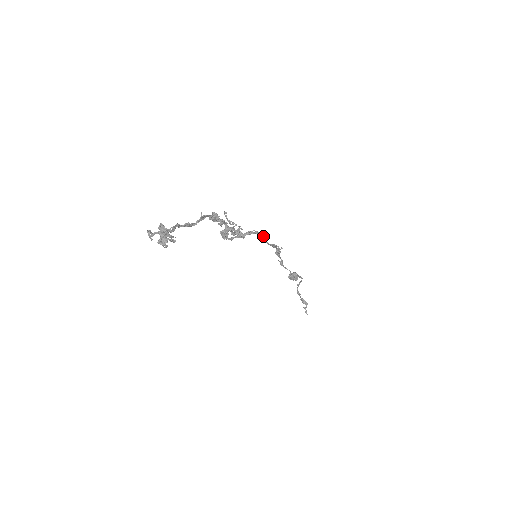
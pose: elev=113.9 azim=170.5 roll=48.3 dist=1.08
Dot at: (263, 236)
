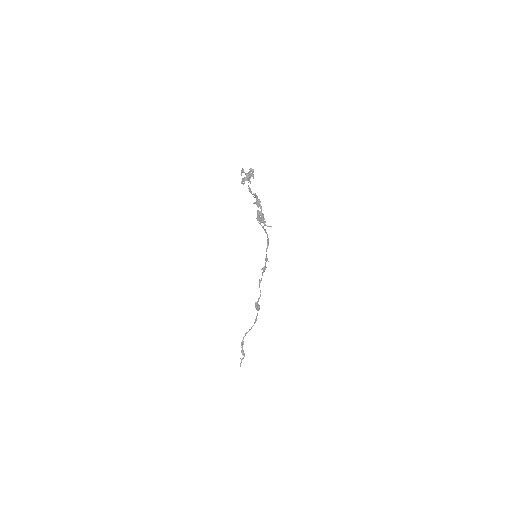
Dot at: (268, 241)
